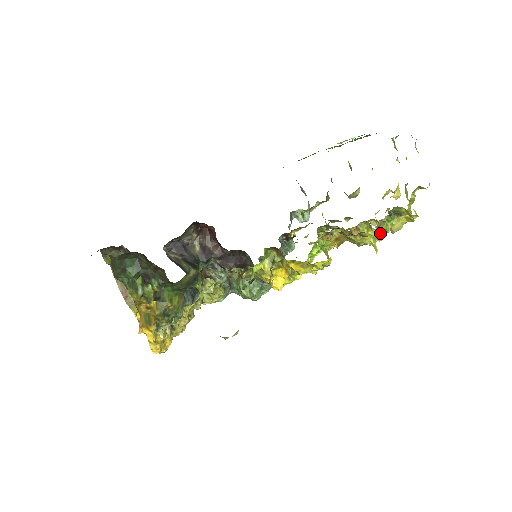
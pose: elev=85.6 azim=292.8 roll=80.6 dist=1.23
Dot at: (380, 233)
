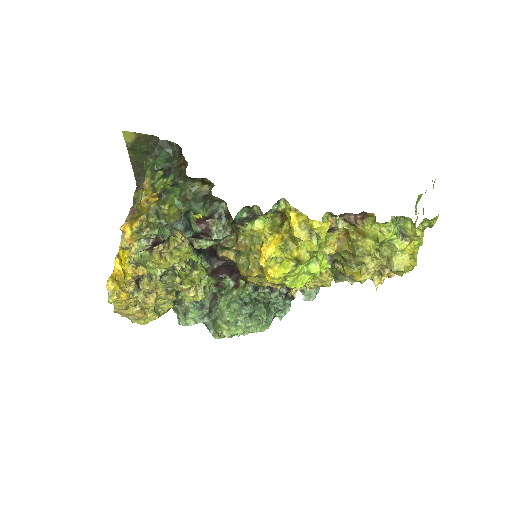
Dot at: (382, 232)
